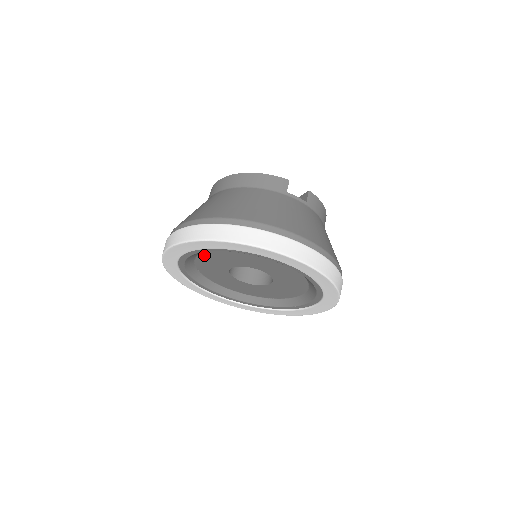
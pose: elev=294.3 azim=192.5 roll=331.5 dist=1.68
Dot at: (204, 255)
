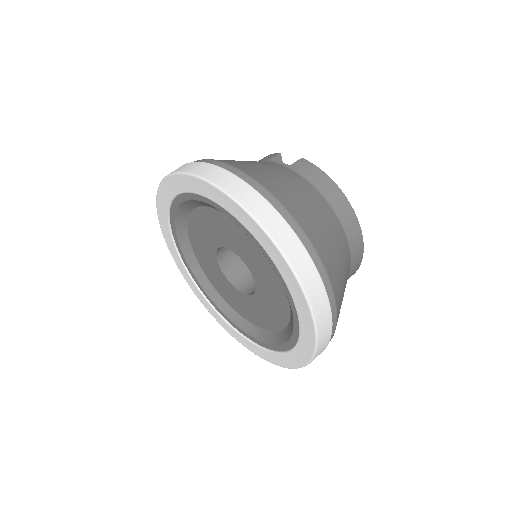
Dot at: (194, 246)
